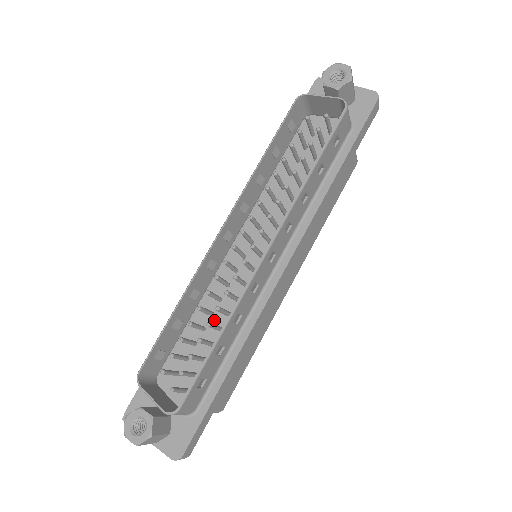
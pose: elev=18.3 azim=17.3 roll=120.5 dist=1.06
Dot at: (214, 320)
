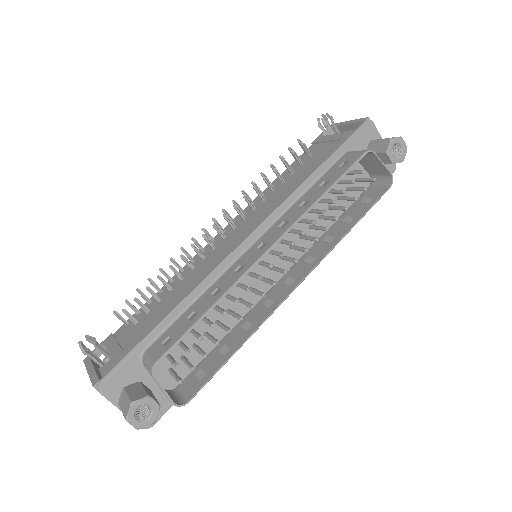
Dot at: (214, 312)
